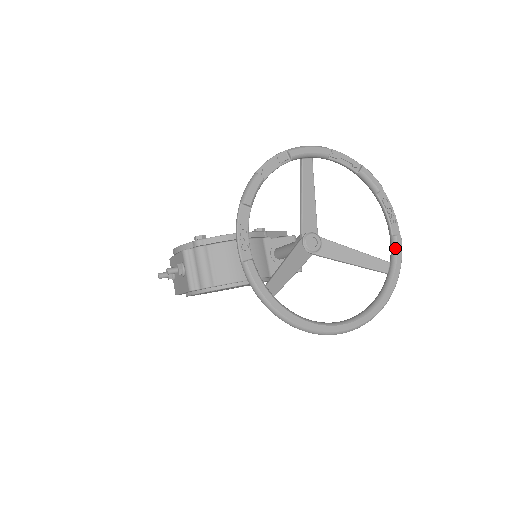
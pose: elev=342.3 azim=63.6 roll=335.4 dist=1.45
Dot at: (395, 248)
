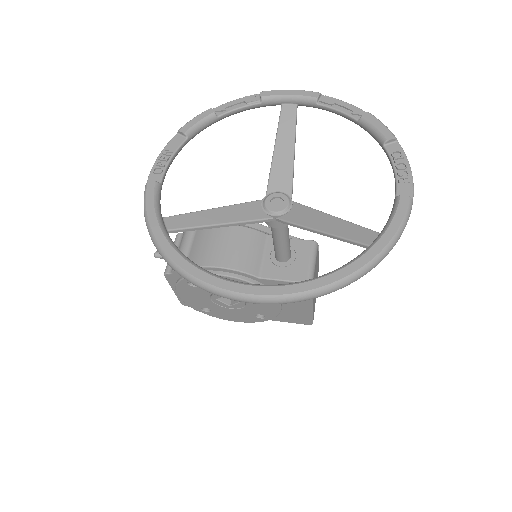
Dot at: (392, 212)
